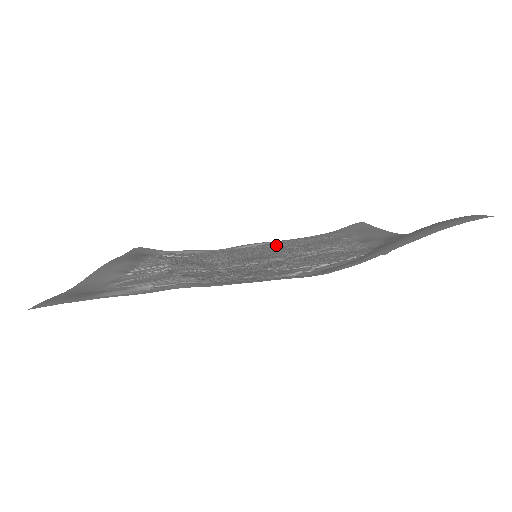
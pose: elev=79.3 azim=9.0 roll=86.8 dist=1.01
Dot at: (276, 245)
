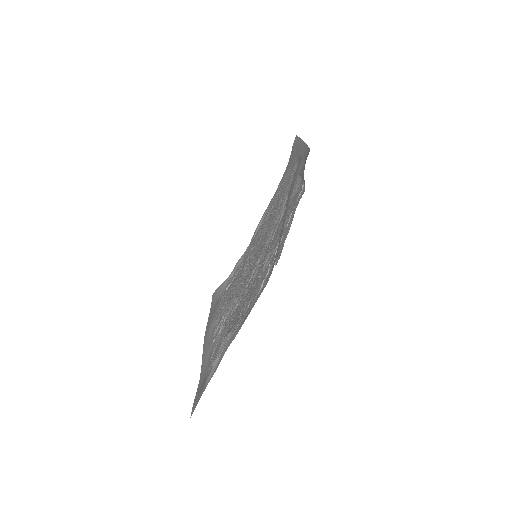
Dot at: (268, 214)
